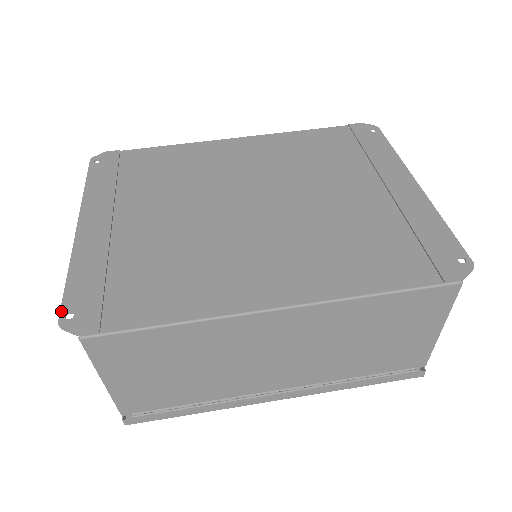
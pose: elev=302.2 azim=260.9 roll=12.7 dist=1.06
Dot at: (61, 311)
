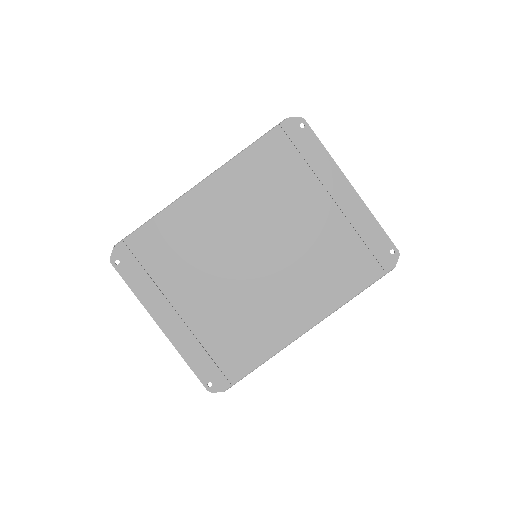
Dot at: (203, 384)
